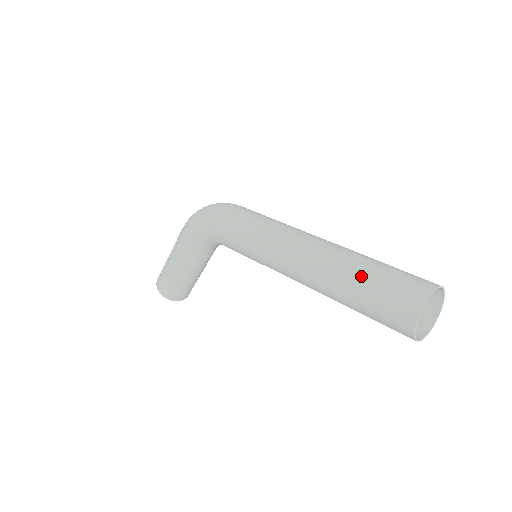
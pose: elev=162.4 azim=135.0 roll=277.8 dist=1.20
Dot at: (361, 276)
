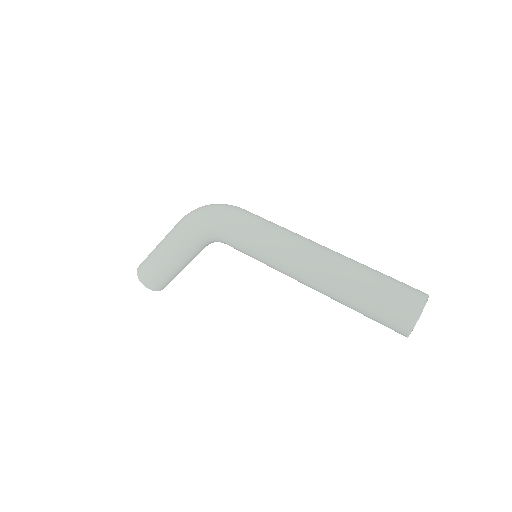
Dot at: (367, 282)
